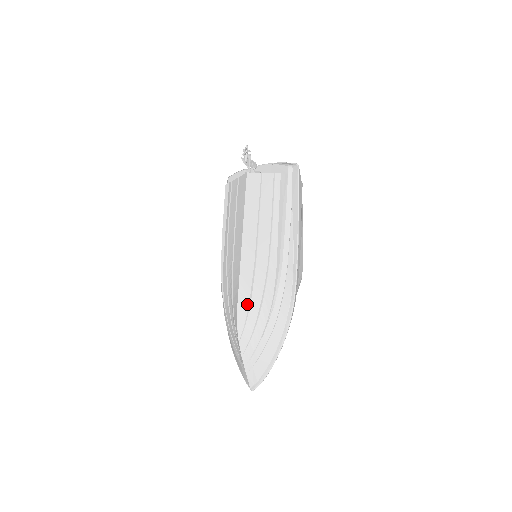
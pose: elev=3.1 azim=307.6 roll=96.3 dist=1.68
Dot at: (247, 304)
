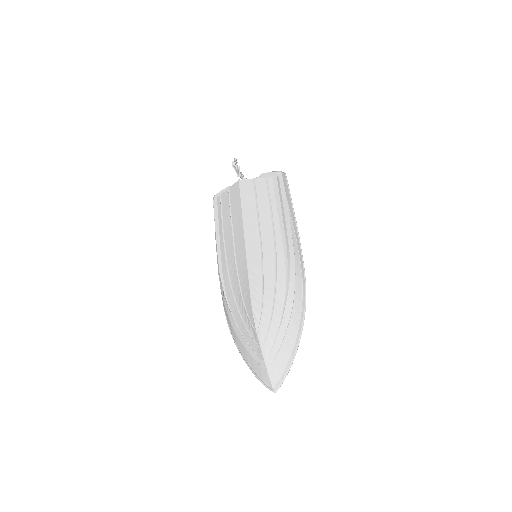
Dot at: (260, 293)
